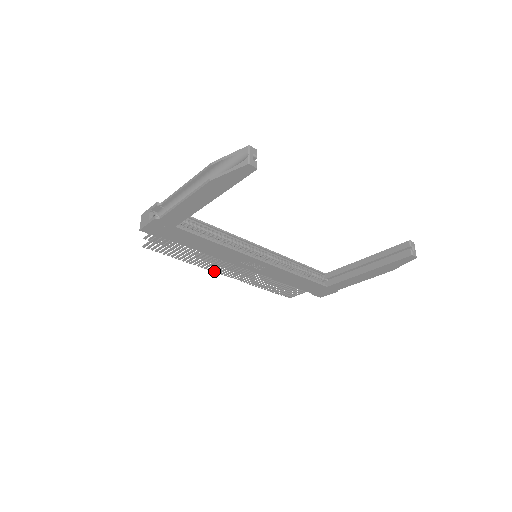
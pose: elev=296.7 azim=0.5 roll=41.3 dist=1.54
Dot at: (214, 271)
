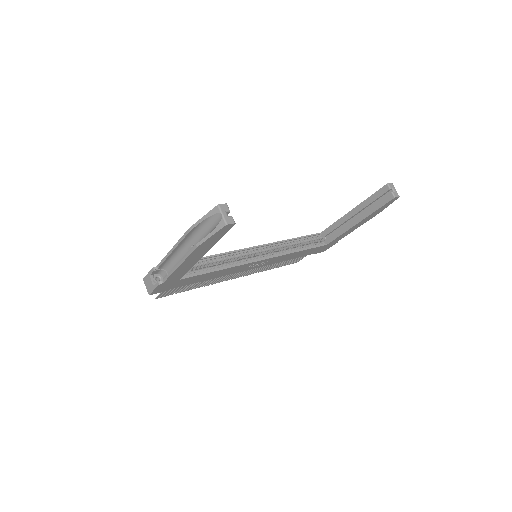
Dot at: occluded
